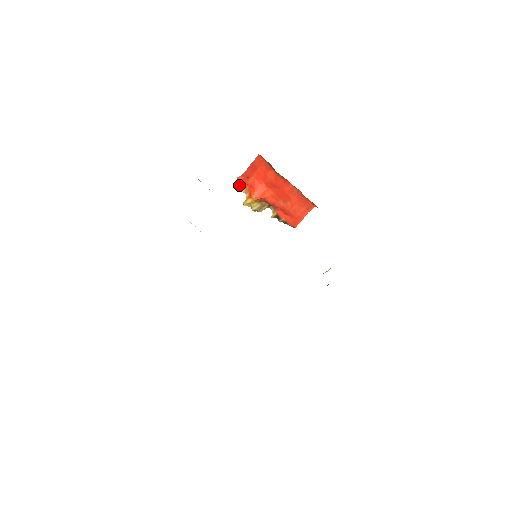
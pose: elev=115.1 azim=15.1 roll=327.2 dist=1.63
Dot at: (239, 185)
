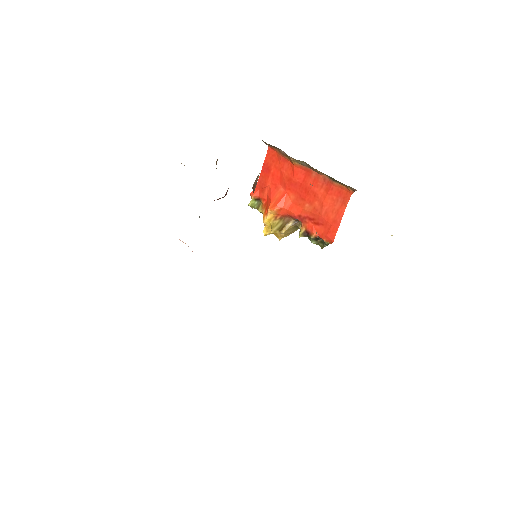
Dot at: (255, 205)
